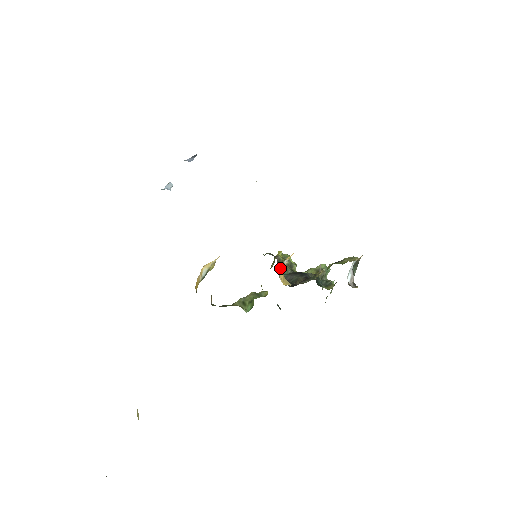
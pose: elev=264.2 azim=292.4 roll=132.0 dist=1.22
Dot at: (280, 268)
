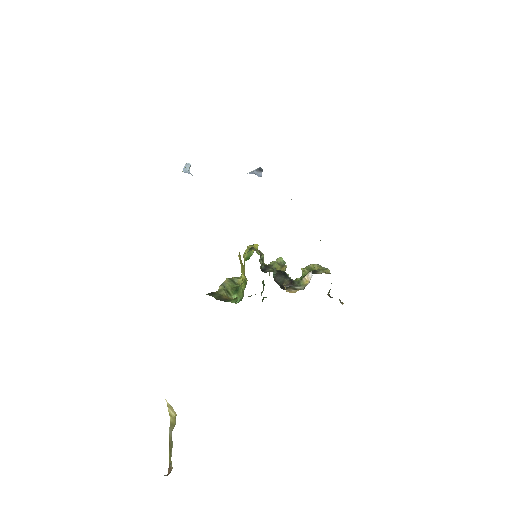
Dot at: (261, 263)
